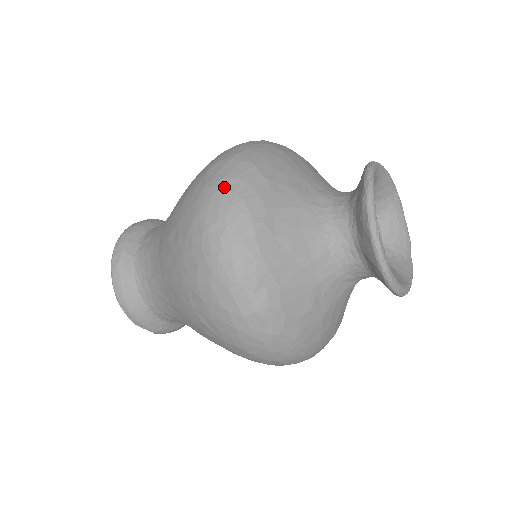
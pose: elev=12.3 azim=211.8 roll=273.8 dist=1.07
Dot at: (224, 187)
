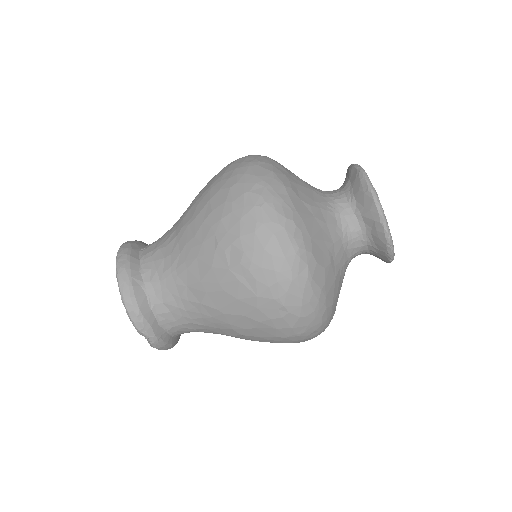
Dot at: (255, 166)
